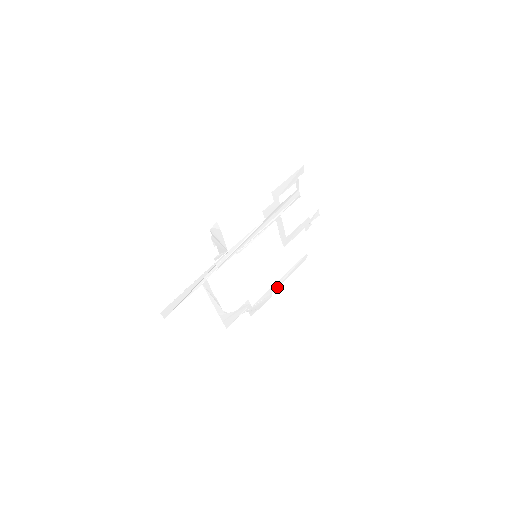
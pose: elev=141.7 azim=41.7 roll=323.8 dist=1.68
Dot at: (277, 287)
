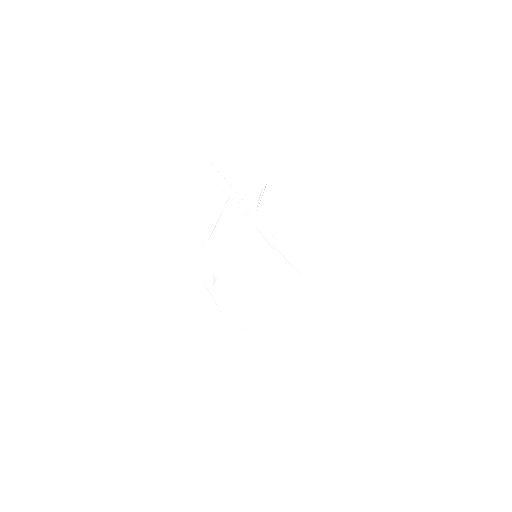
Dot at: (230, 323)
